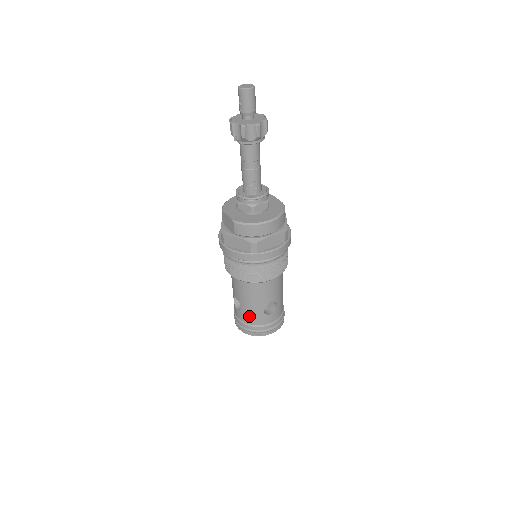
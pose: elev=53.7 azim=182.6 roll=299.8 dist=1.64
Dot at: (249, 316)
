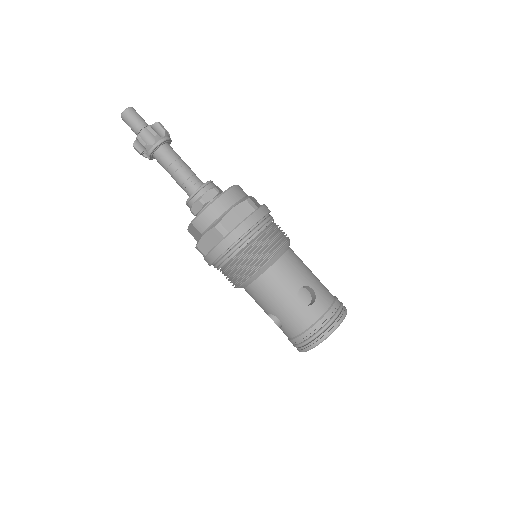
Dot at: (292, 322)
